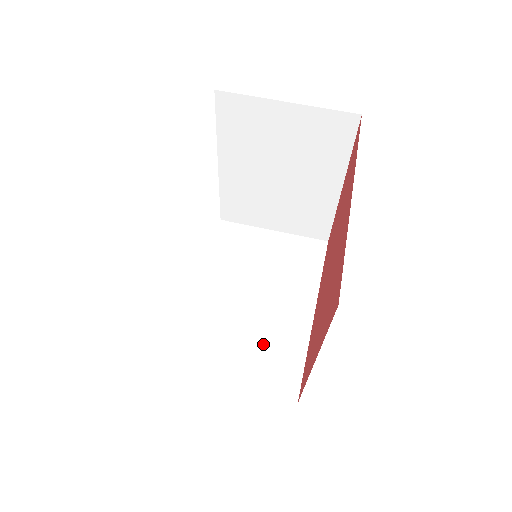
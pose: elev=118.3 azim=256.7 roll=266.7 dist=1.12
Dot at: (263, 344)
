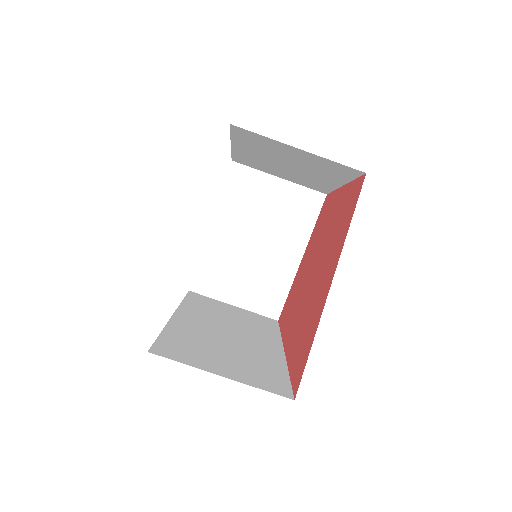
Dot at: (258, 277)
